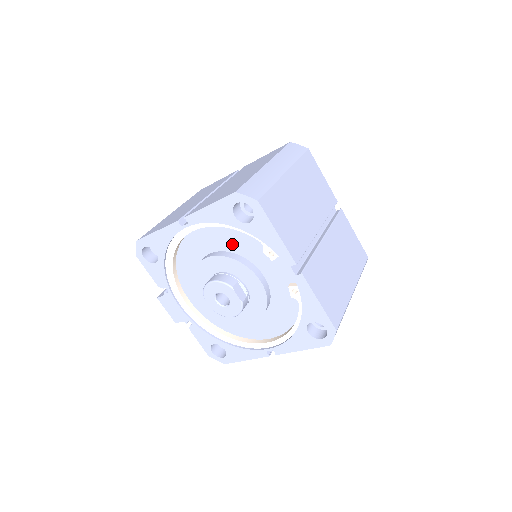
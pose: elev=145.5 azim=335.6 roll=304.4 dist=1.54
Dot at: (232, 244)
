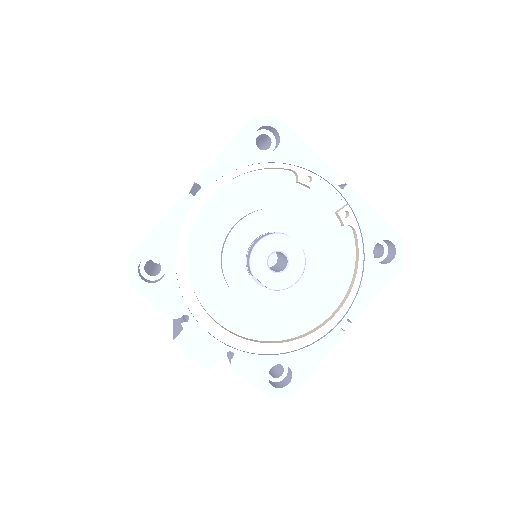
Dot at: (257, 197)
